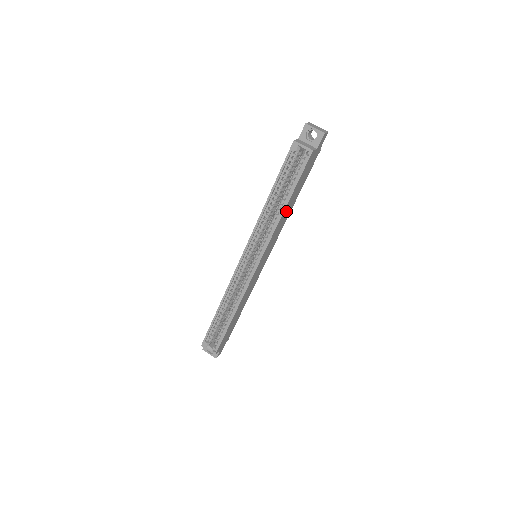
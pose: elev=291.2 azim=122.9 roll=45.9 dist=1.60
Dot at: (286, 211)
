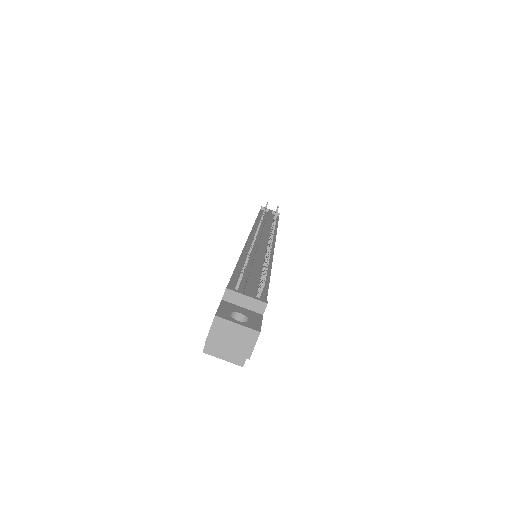
Dot at: occluded
